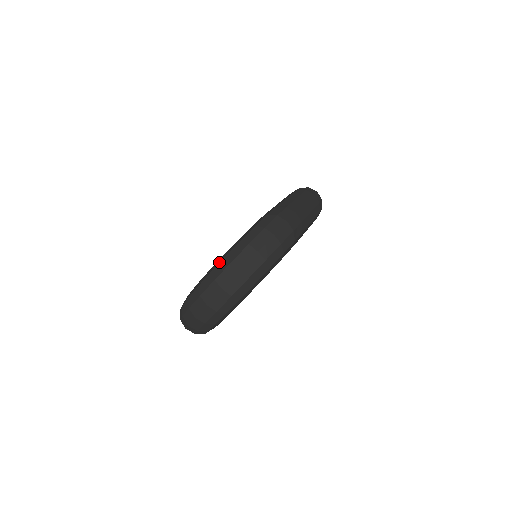
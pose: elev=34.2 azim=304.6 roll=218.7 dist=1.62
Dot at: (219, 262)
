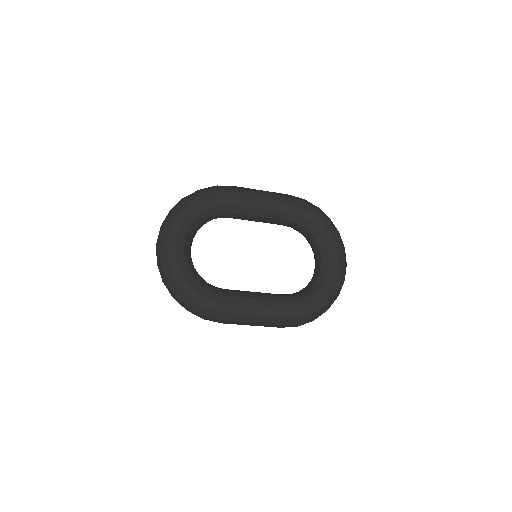
Dot at: occluded
